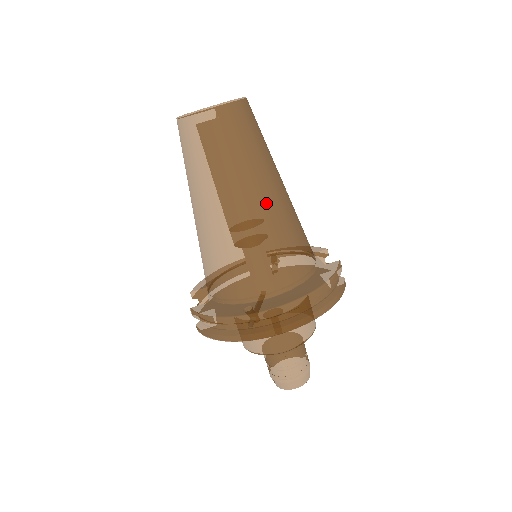
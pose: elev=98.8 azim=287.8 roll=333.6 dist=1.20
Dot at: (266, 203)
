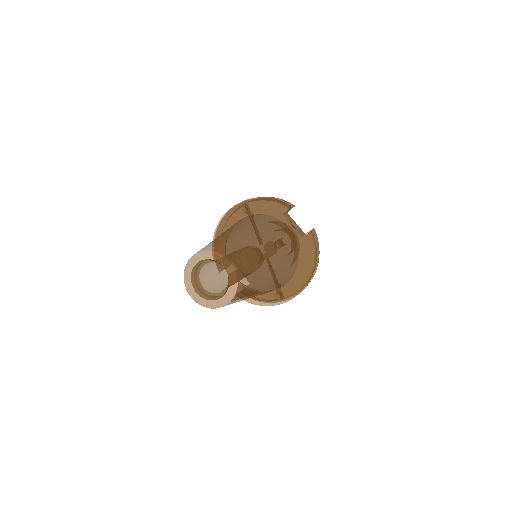
Dot at: (272, 279)
